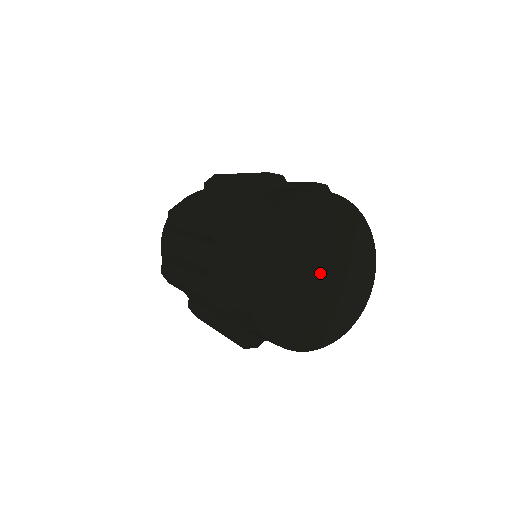
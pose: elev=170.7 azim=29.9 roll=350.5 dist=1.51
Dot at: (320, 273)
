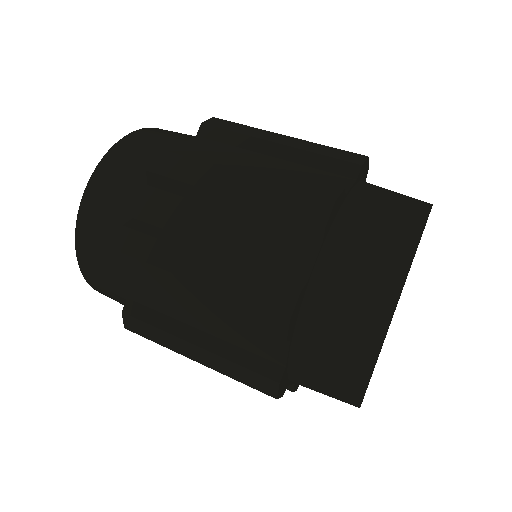
Dot at: occluded
